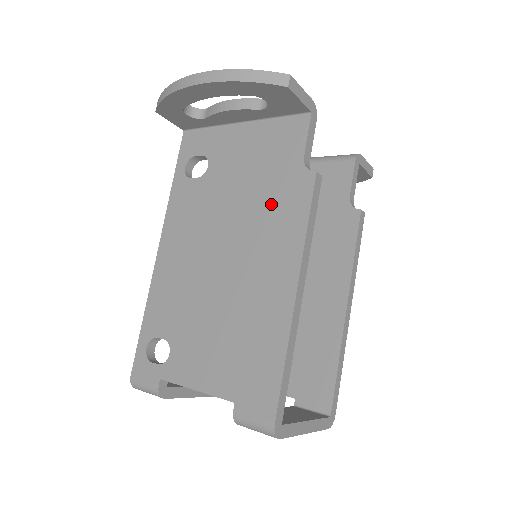
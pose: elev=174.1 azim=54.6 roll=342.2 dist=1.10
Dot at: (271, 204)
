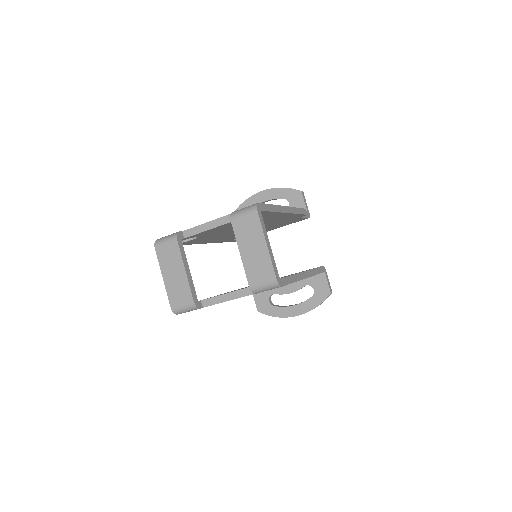
Dot at: occluded
